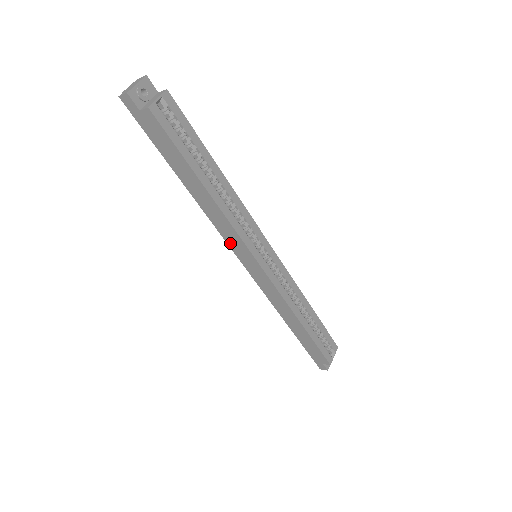
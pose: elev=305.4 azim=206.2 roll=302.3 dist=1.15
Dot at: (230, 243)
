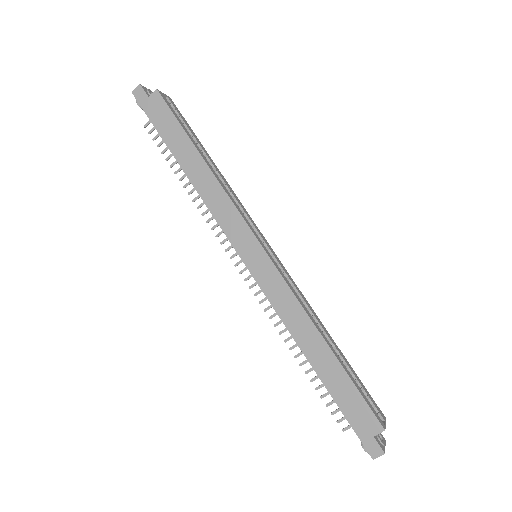
Dot at: (227, 230)
